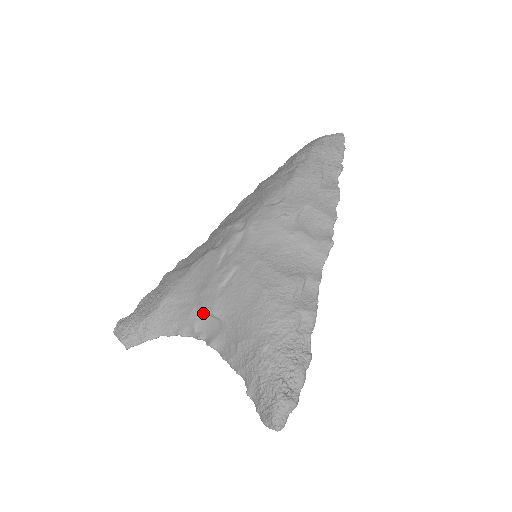
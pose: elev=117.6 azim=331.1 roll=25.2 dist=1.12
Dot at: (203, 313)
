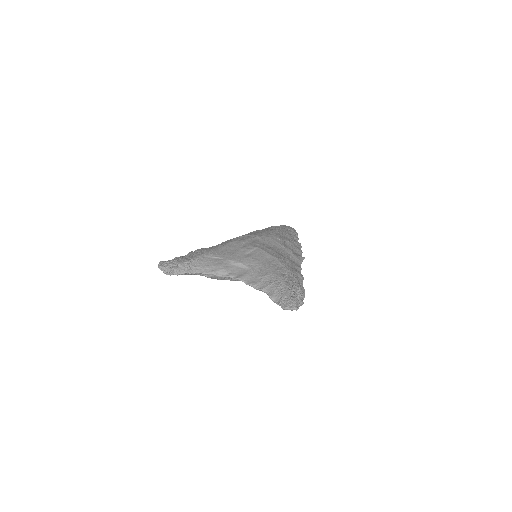
Dot at: (233, 264)
